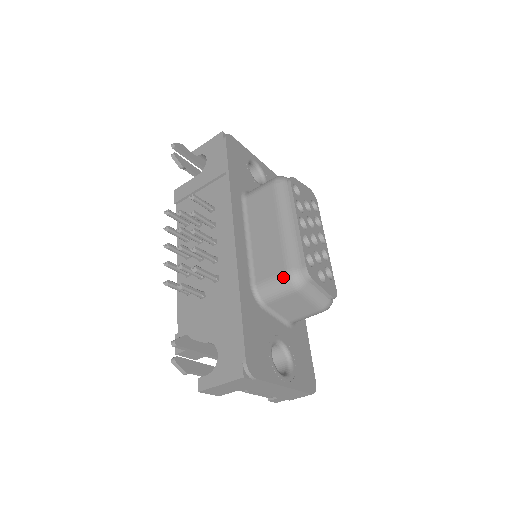
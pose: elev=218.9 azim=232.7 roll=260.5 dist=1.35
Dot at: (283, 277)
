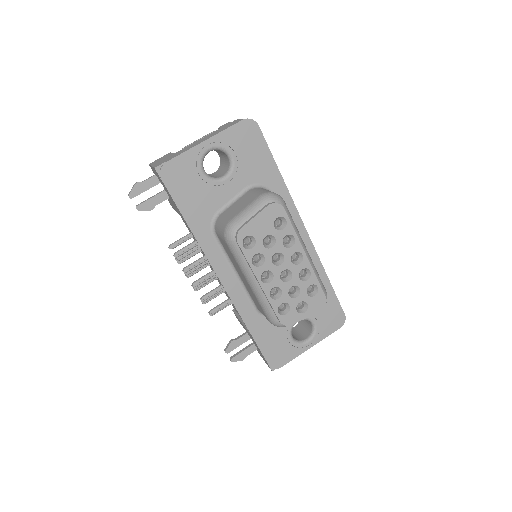
Dot at: occluded
